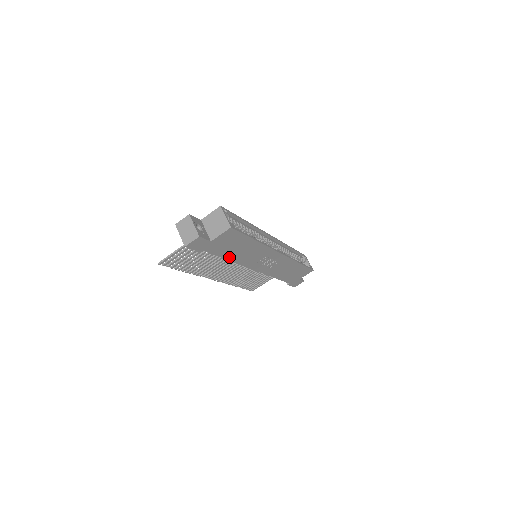
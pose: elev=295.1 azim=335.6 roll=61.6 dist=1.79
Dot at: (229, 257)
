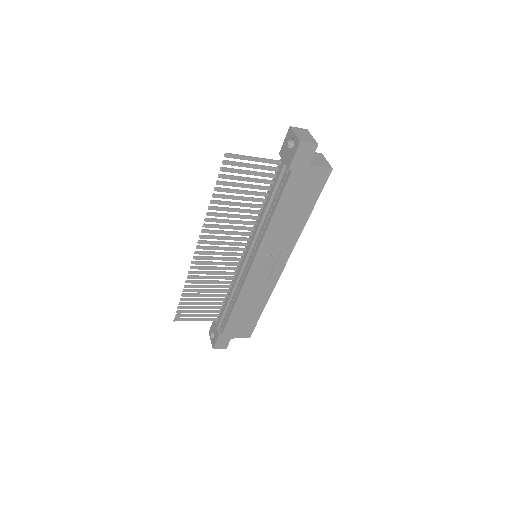
Dot at: (278, 212)
